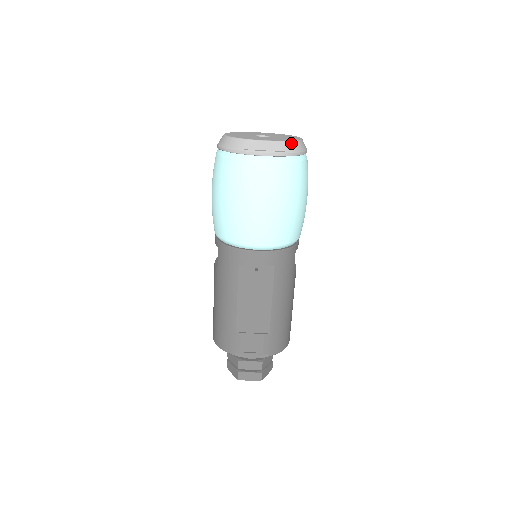
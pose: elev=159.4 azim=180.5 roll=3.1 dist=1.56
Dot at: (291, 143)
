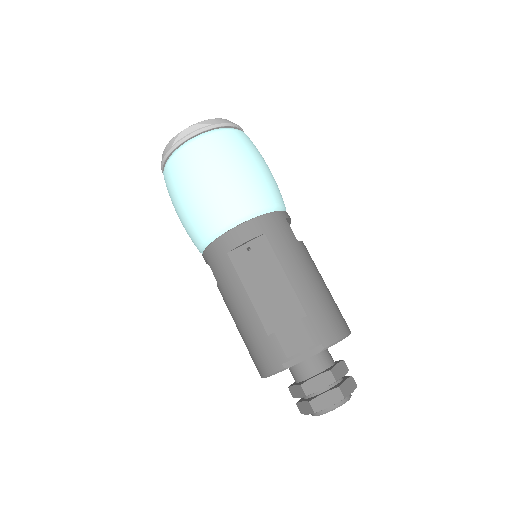
Dot at: (215, 119)
